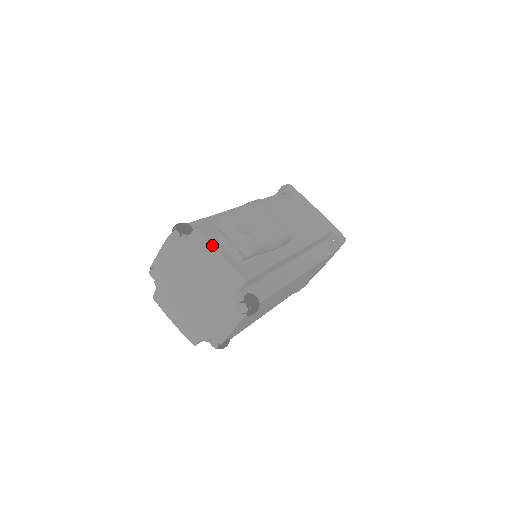
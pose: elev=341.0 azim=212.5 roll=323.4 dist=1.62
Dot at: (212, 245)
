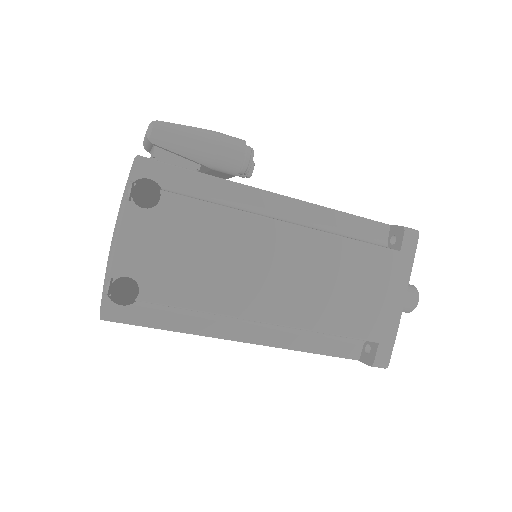
Dot at: occluded
